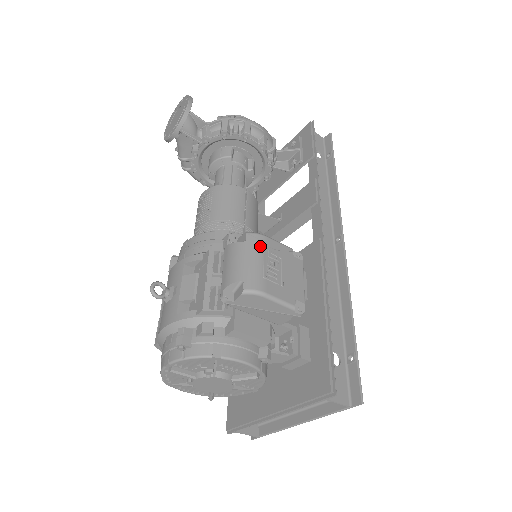
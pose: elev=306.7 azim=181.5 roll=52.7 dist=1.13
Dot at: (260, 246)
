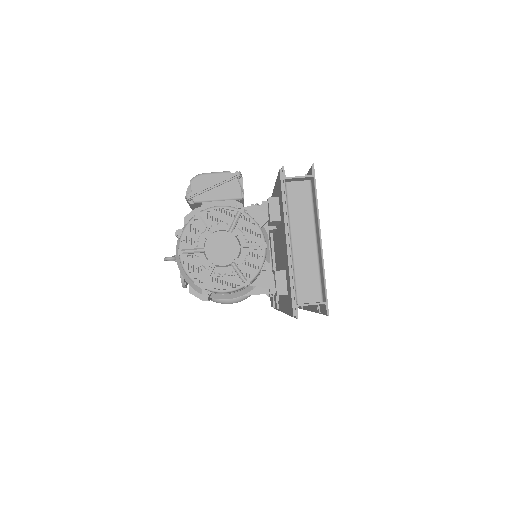
Dot at: occluded
